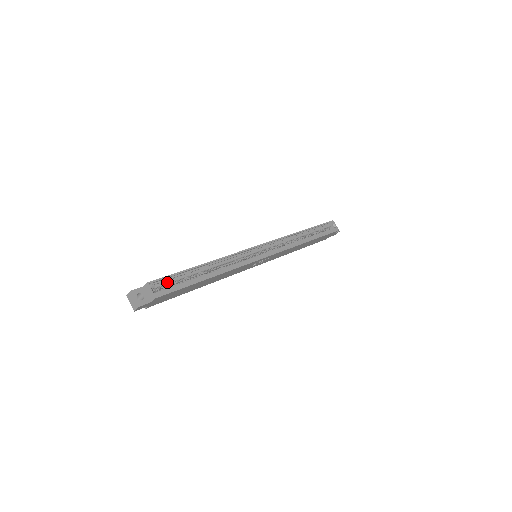
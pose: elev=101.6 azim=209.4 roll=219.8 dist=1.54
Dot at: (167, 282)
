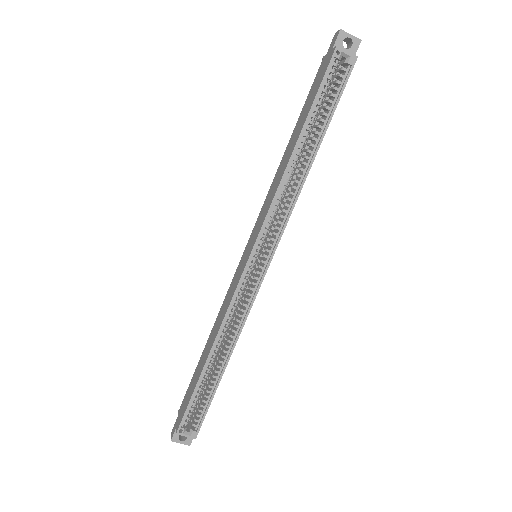
Dot at: (191, 410)
